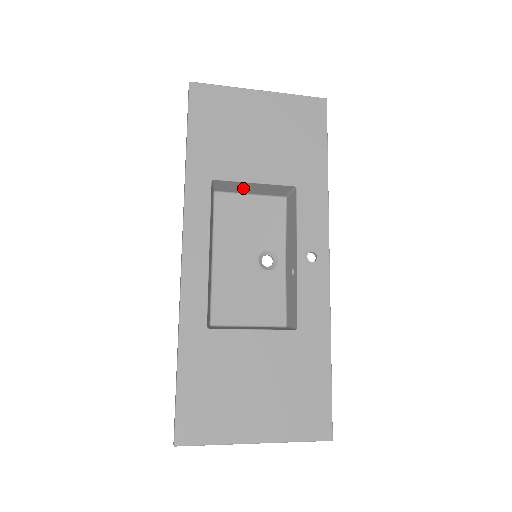
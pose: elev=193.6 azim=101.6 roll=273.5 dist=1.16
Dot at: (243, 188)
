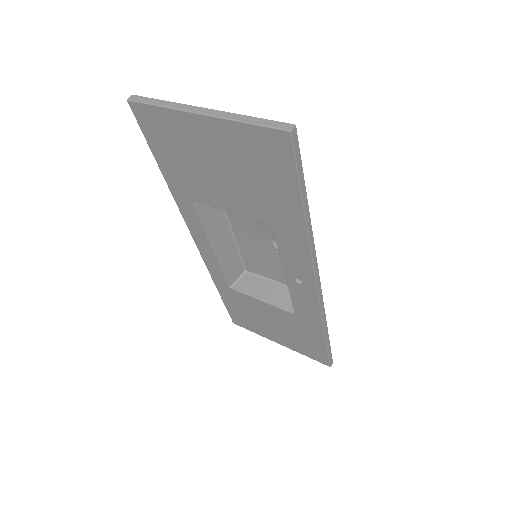
Dot at: occluded
